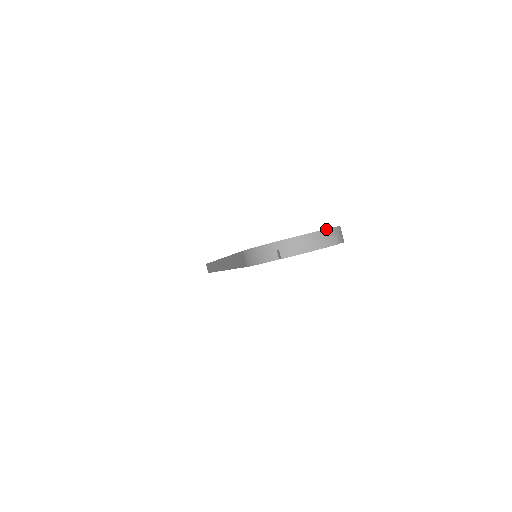
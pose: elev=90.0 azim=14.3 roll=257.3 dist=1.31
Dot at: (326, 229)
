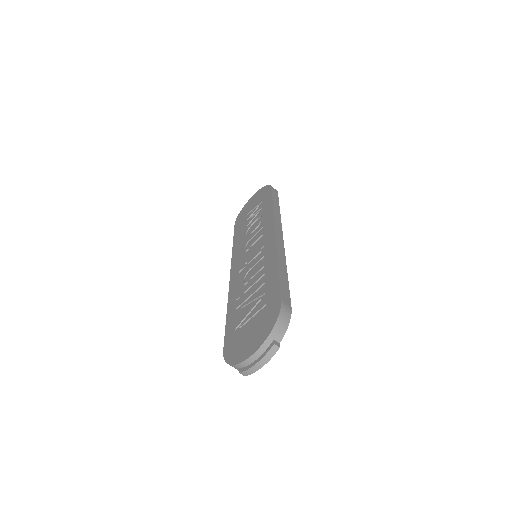
Dot at: (264, 342)
